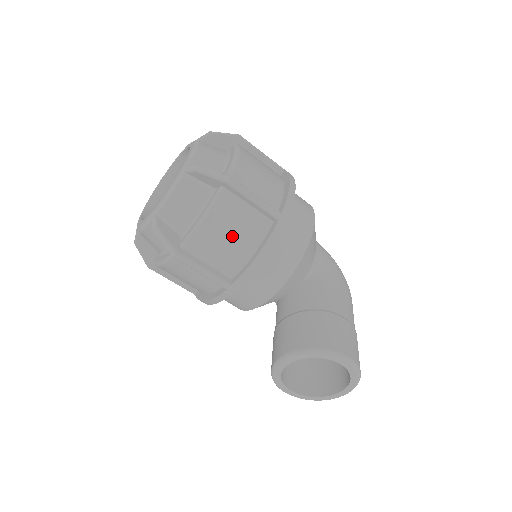
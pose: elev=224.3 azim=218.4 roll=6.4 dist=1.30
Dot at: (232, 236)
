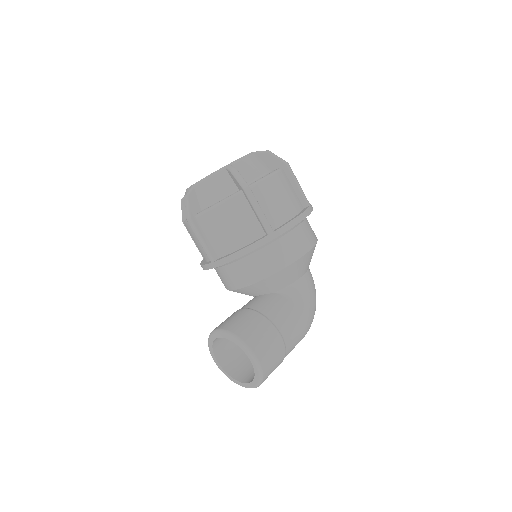
Dot at: (230, 228)
